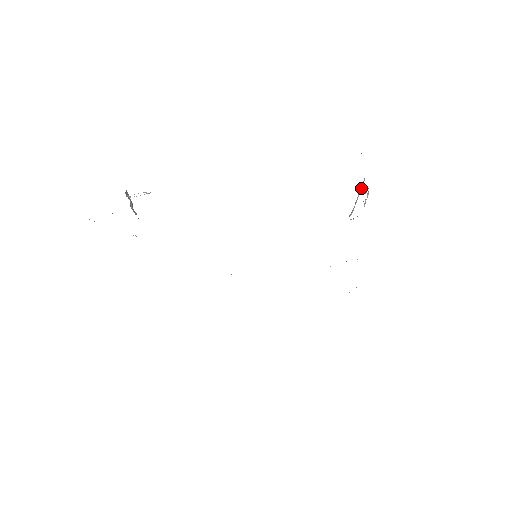
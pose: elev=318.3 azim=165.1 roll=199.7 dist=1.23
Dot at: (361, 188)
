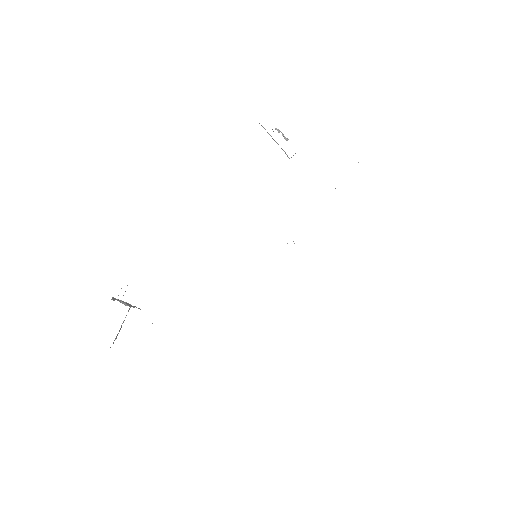
Dot at: (267, 132)
